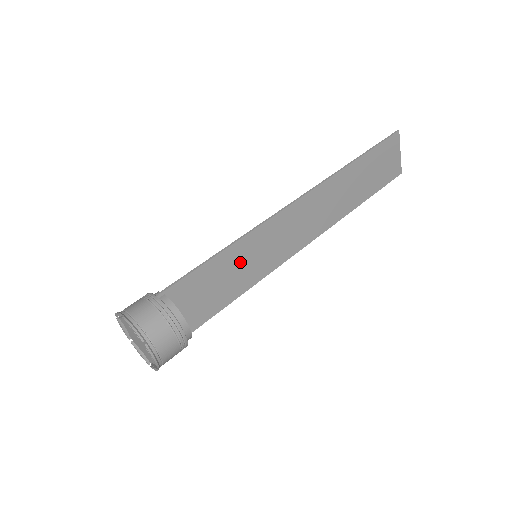
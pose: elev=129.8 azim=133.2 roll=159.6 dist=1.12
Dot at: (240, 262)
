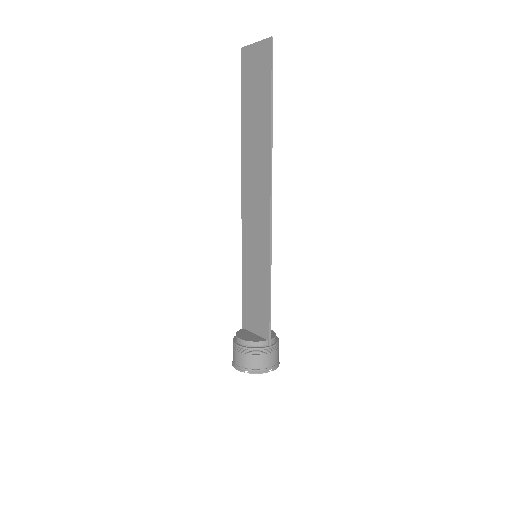
Dot at: (259, 273)
